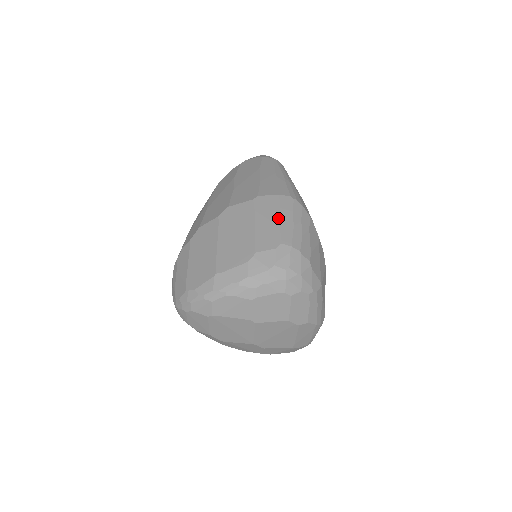
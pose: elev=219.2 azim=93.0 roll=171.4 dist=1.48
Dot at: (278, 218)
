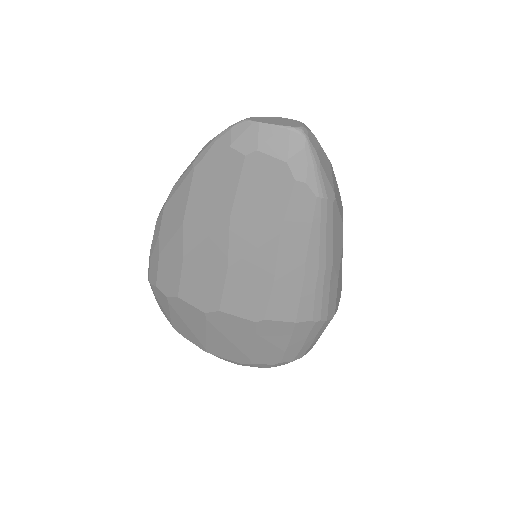
Dot at: (285, 345)
